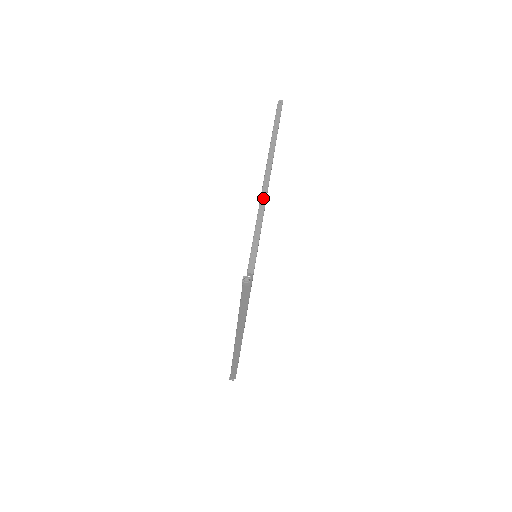
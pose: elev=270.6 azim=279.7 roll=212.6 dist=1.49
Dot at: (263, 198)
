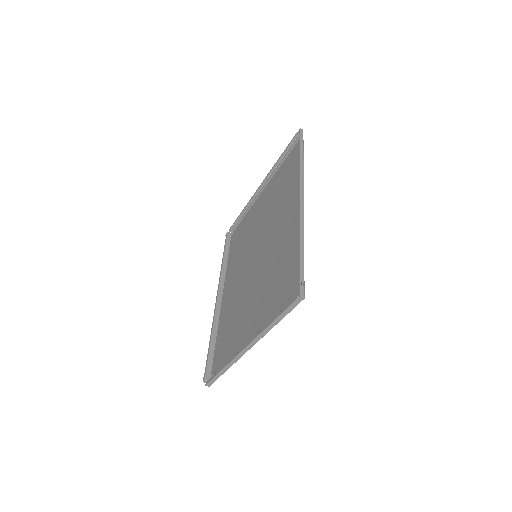
Dot at: (235, 360)
